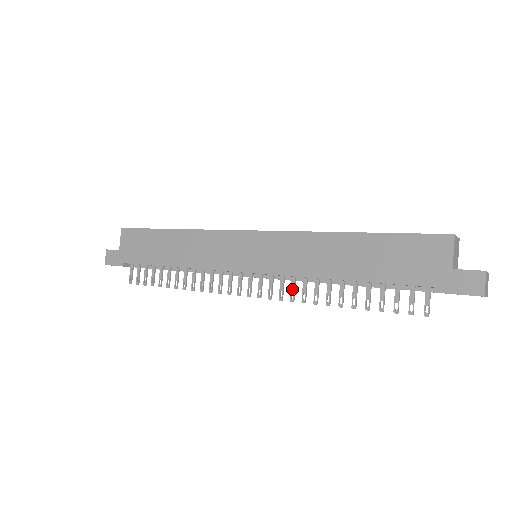
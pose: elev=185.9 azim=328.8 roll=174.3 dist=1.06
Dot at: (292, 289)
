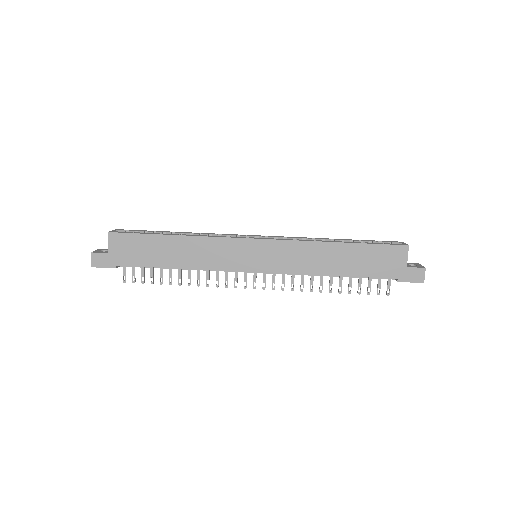
Dot at: (292, 282)
